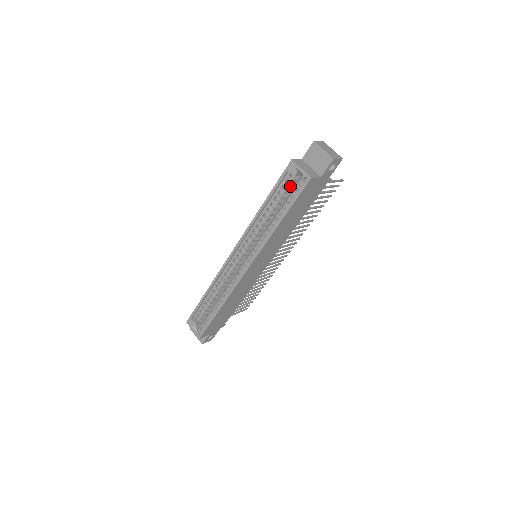
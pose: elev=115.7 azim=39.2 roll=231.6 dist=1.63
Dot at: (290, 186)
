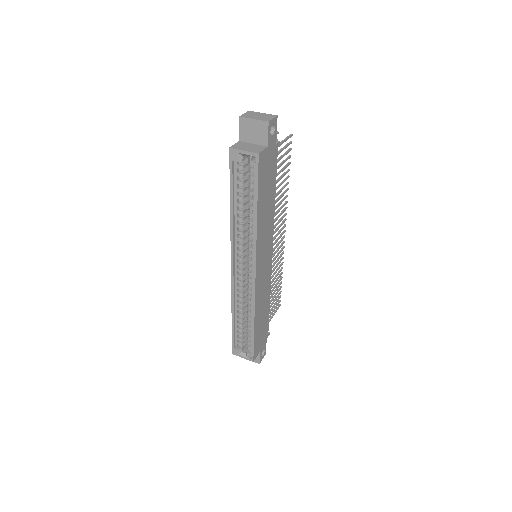
Dot at: (244, 173)
